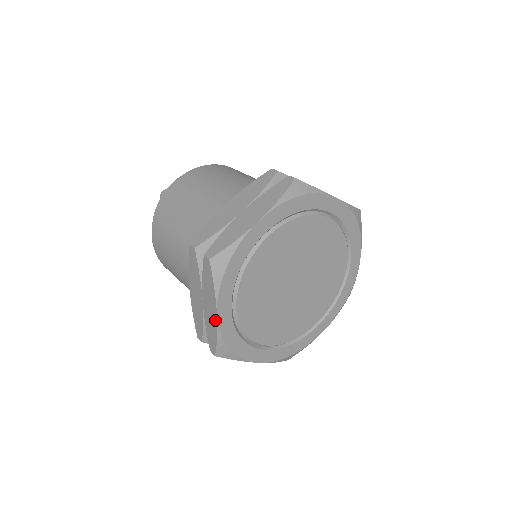
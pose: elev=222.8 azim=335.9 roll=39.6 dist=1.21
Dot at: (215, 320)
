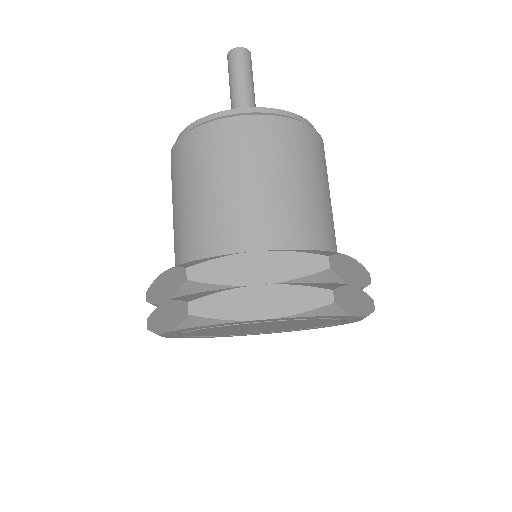
Dot at: occluded
